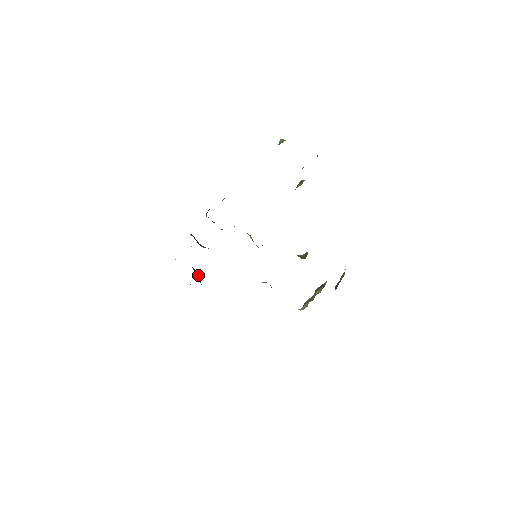
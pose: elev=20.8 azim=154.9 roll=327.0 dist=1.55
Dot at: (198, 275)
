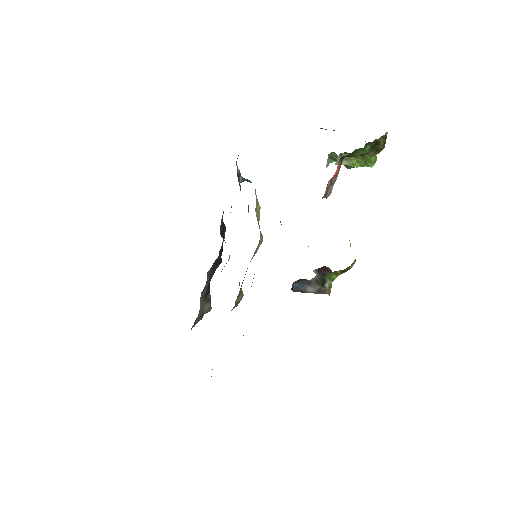
Dot at: (208, 304)
